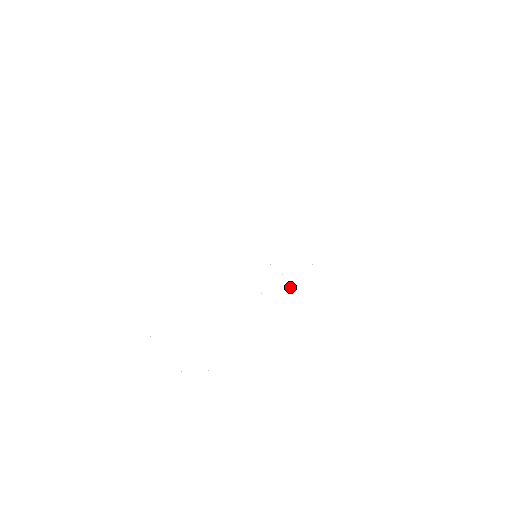
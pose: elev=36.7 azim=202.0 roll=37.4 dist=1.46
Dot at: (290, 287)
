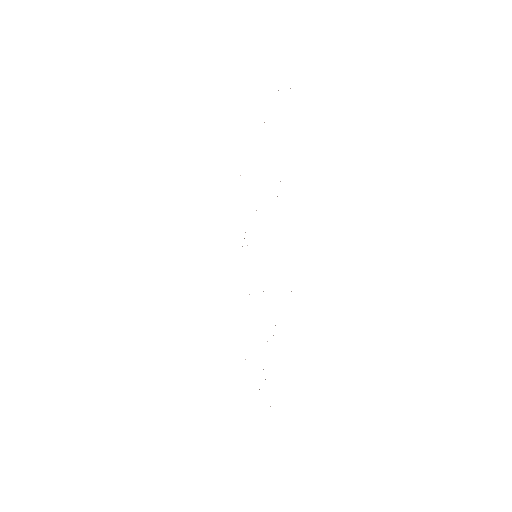
Dot at: occluded
